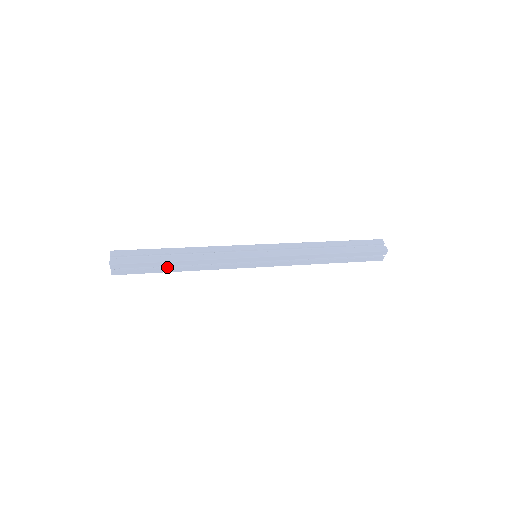
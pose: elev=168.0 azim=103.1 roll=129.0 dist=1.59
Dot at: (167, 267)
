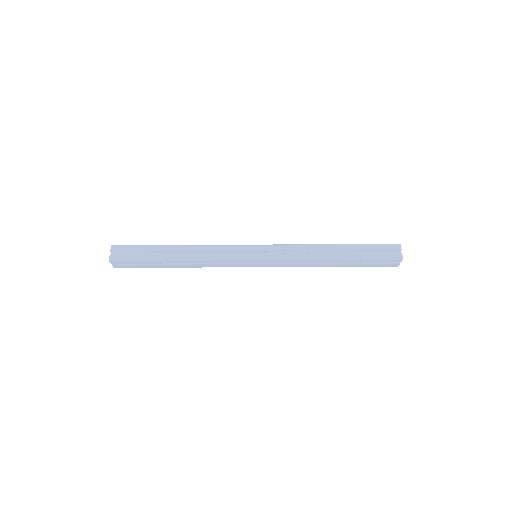
Dot at: (165, 264)
